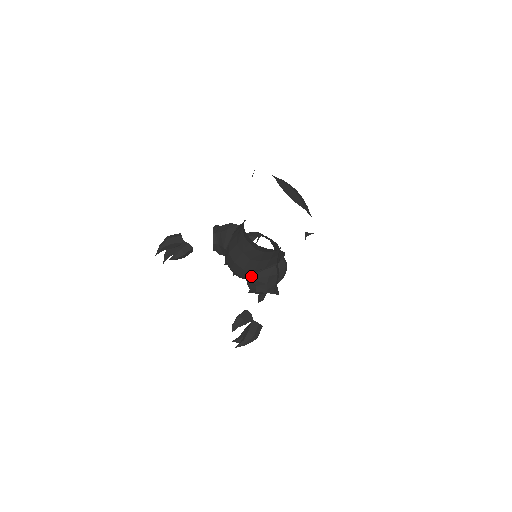
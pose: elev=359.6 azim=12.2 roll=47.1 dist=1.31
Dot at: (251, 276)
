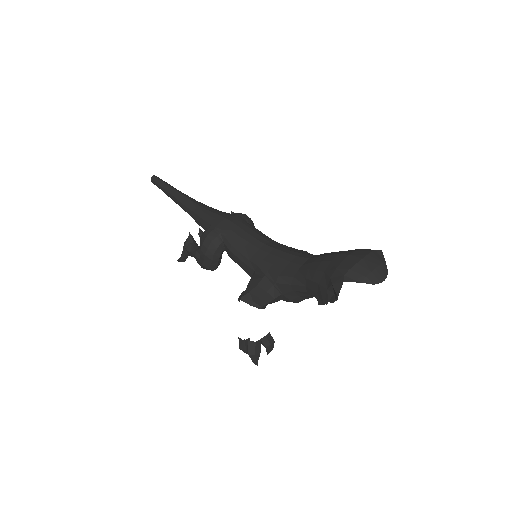
Dot at: occluded
